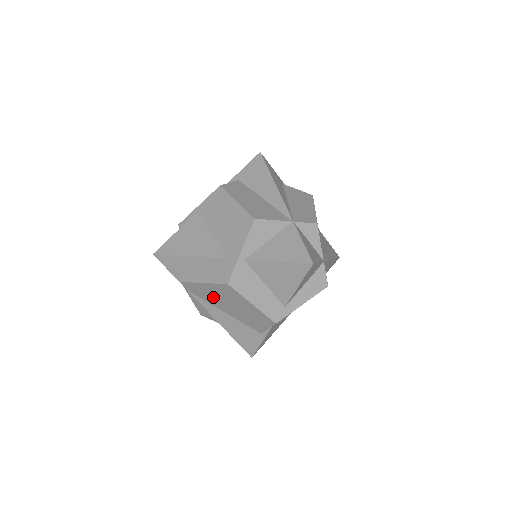
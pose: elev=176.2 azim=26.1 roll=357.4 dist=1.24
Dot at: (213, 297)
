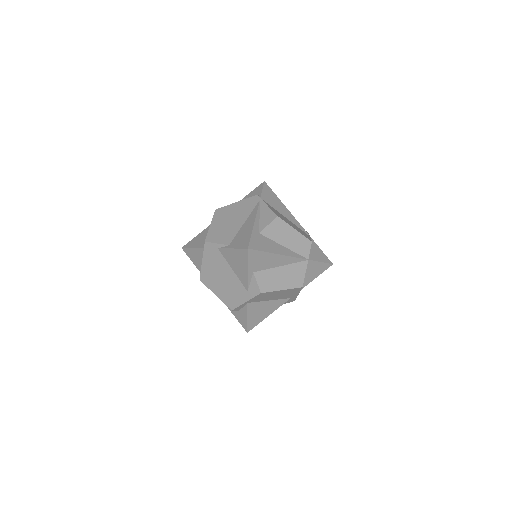
Dot at: occluded
